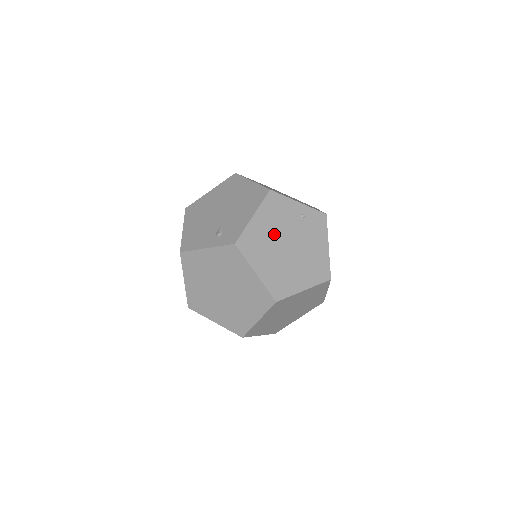
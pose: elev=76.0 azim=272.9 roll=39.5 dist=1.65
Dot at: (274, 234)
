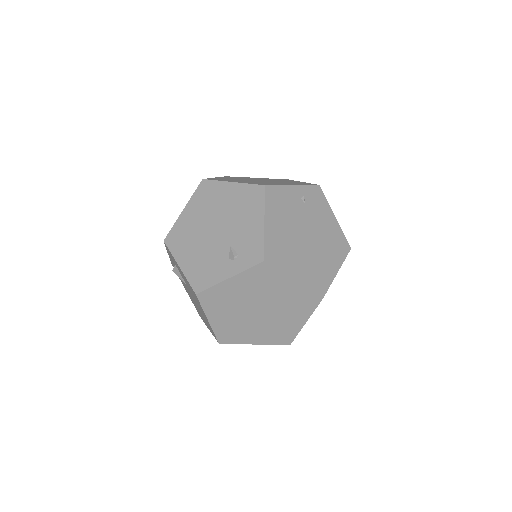
Dot at: (290, 231)
